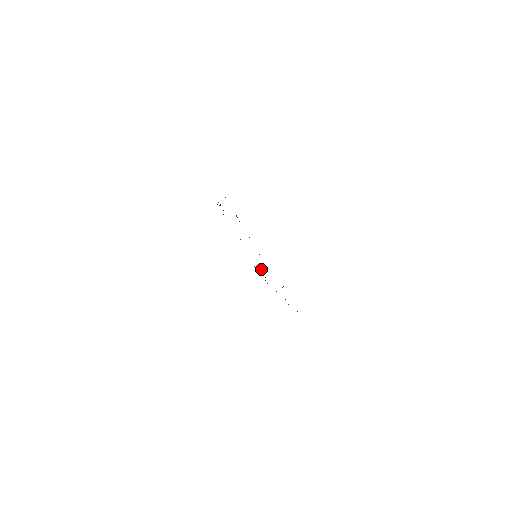
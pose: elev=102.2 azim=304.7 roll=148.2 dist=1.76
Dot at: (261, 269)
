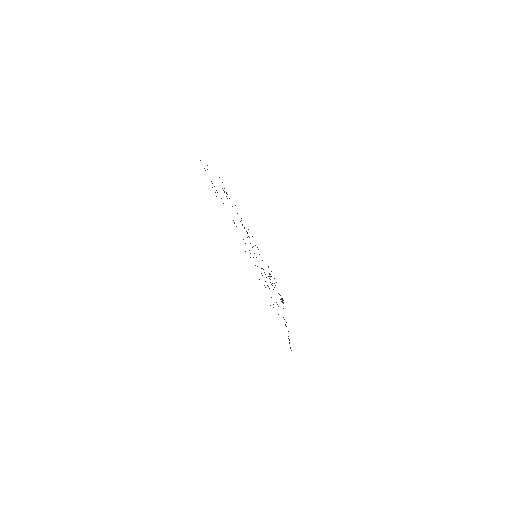
Dot at: occluded
